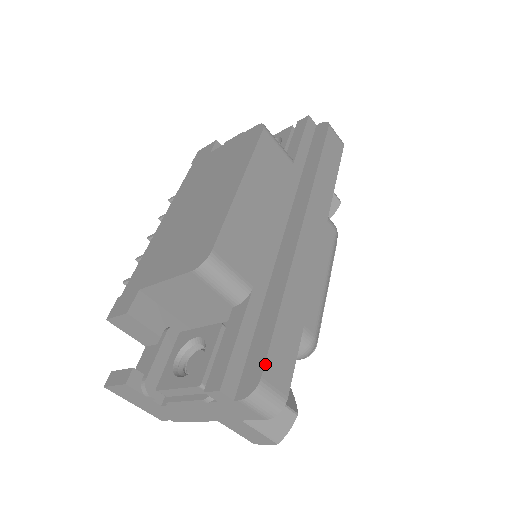
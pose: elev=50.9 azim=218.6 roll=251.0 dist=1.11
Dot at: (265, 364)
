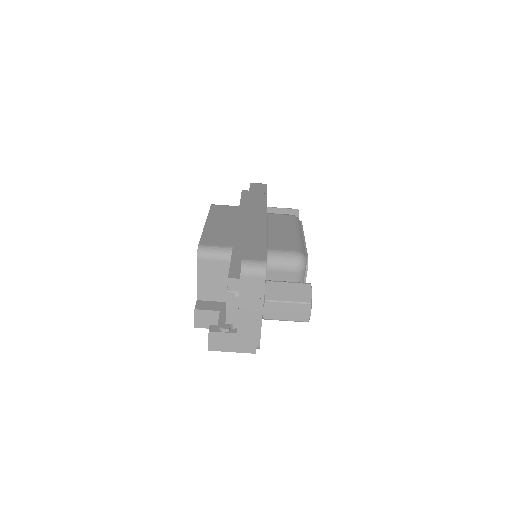
Dot at: (242, 255)
